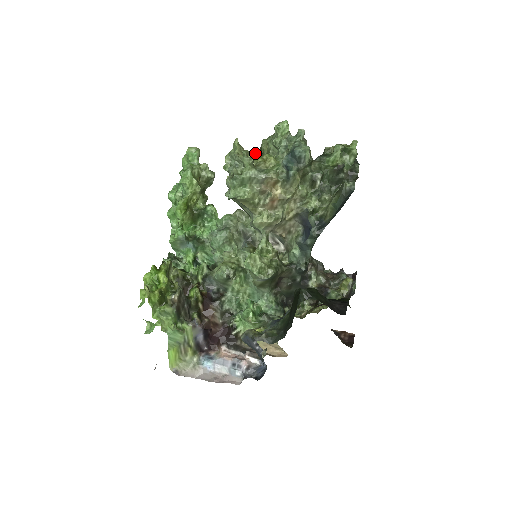
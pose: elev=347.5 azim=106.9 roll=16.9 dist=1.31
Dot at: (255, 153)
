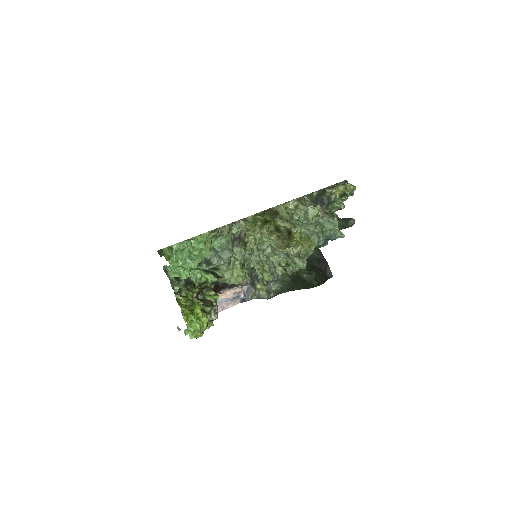
Dot at: (295, 243)
